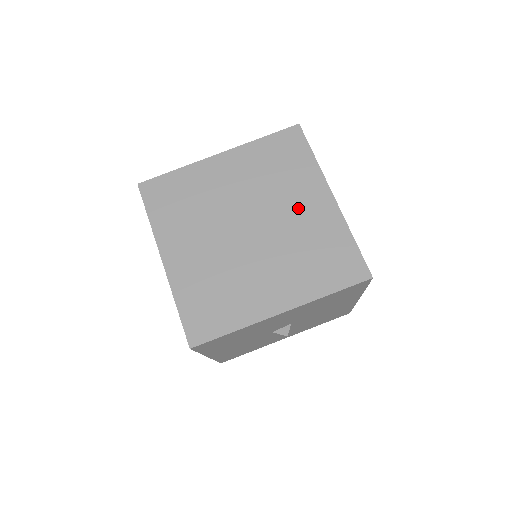
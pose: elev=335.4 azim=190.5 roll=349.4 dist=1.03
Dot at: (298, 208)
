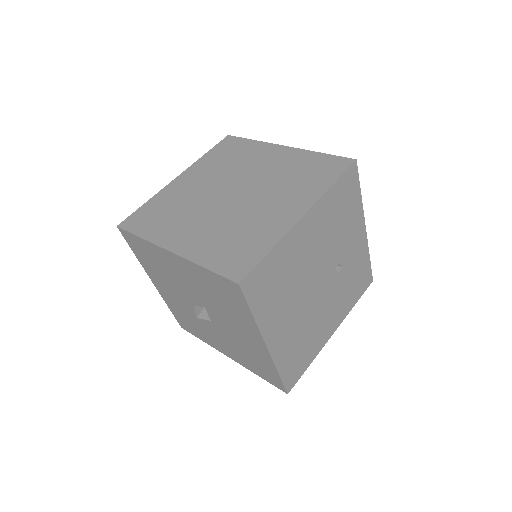
Dot at: (273, 205)
